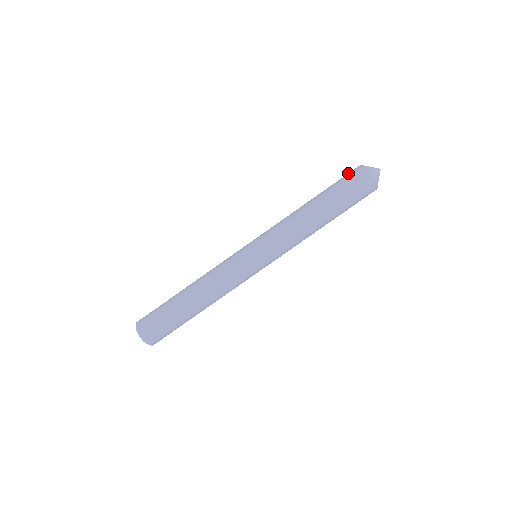
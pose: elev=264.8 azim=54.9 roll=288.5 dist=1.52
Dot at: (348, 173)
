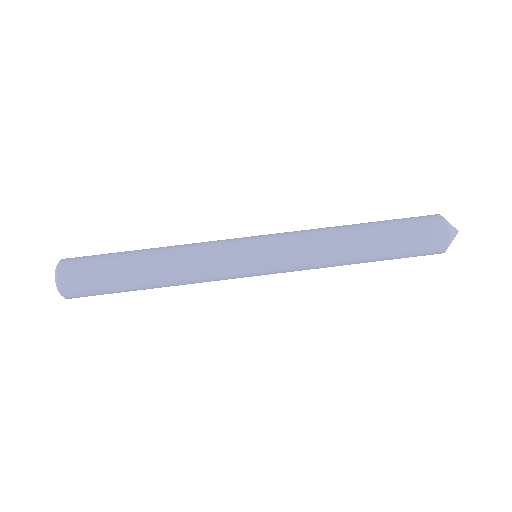
Dot at: occluded
